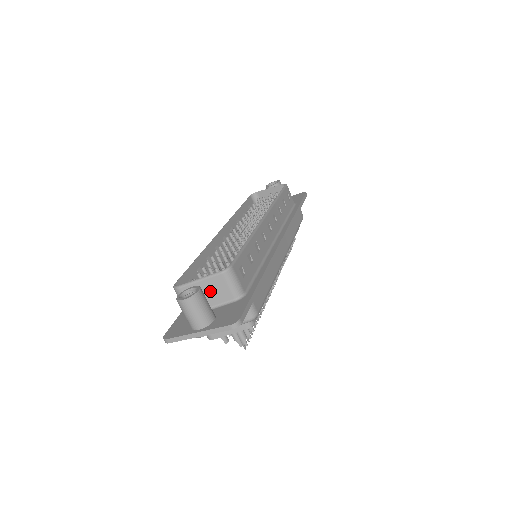
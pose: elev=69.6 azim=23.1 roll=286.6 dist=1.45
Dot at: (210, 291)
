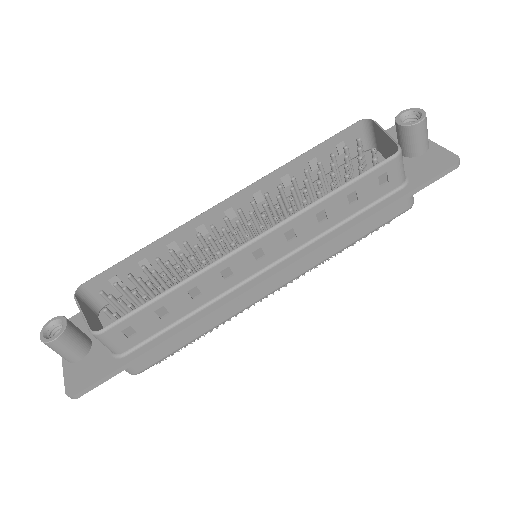
Dot at: occluded
